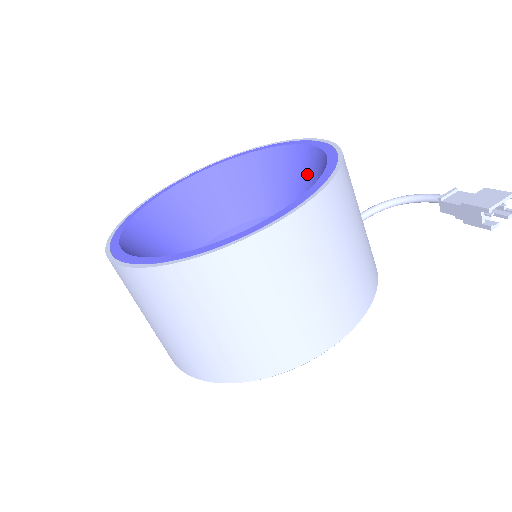
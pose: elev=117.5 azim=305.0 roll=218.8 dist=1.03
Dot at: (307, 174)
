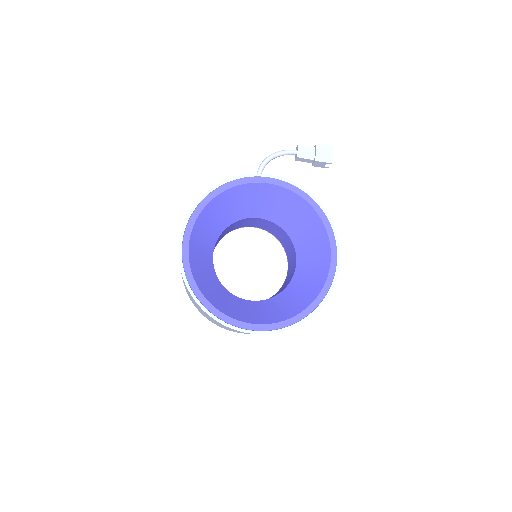
Dot at: (268, 198)
